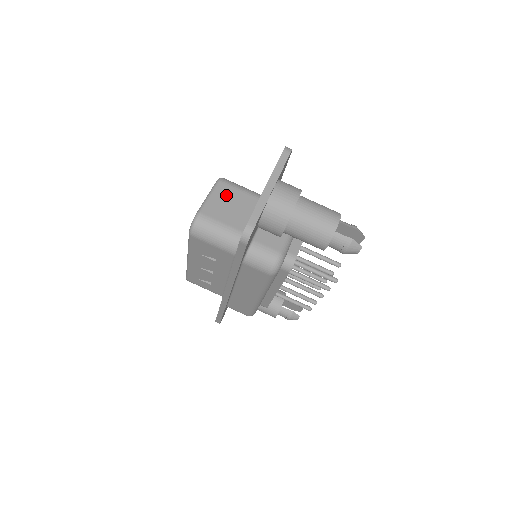
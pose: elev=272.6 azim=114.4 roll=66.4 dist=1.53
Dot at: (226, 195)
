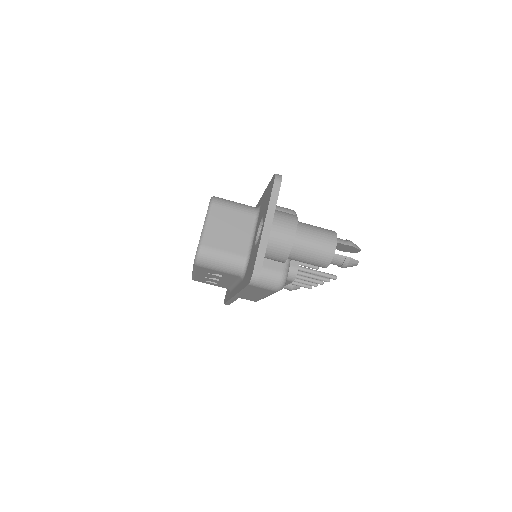
Dot at: (222, 219)
